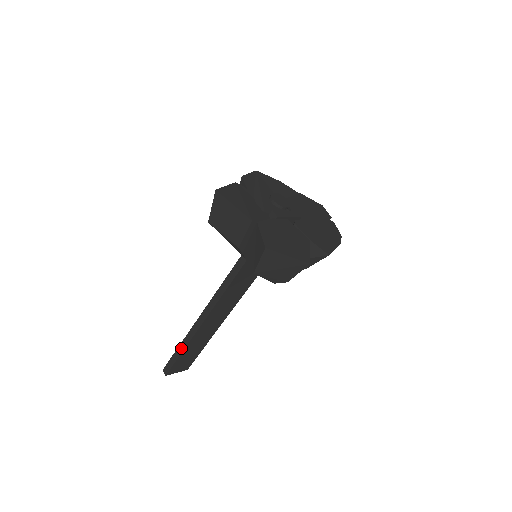
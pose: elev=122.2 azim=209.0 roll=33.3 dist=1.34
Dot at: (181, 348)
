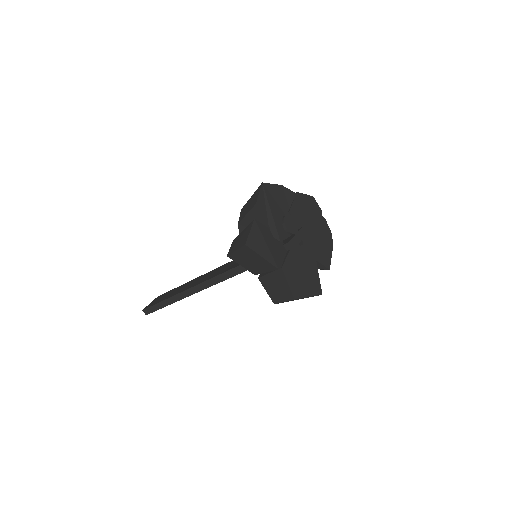
Dot at: (166, 303)
